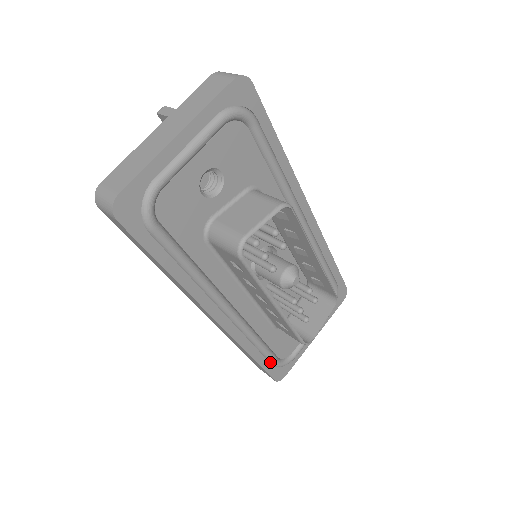
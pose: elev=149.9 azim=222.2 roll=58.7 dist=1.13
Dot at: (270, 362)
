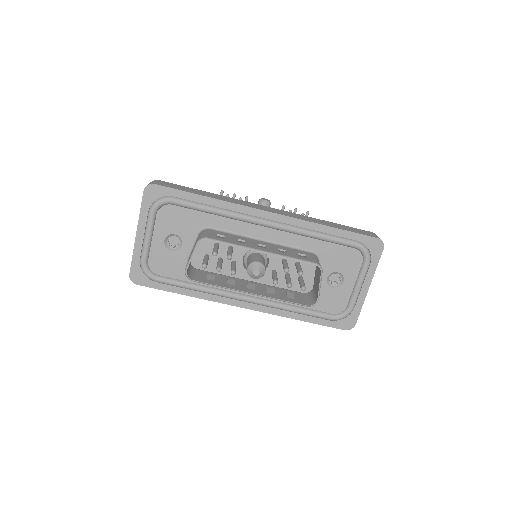
Dot at: (324, 319)
